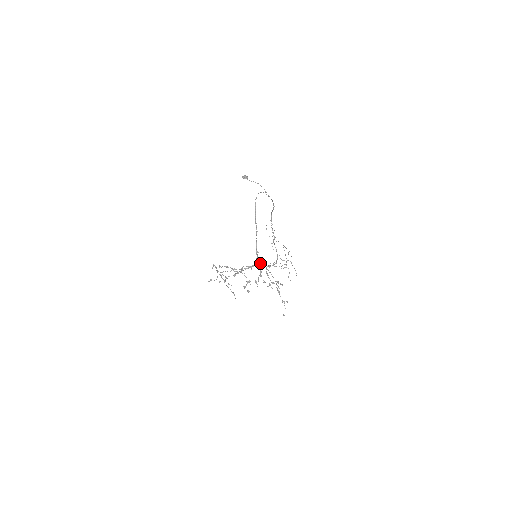
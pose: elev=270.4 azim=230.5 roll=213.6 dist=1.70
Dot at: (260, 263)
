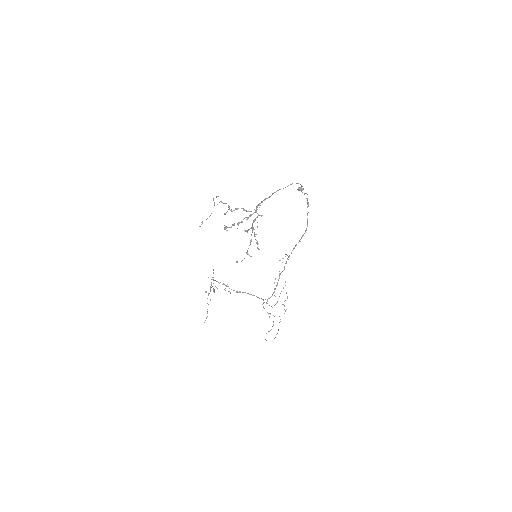
Dot at: (256, 210)
